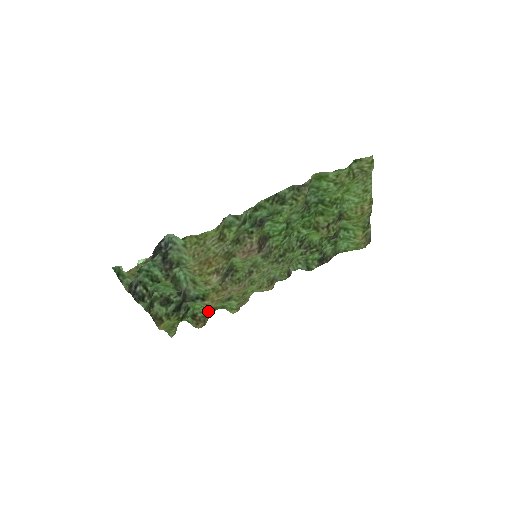
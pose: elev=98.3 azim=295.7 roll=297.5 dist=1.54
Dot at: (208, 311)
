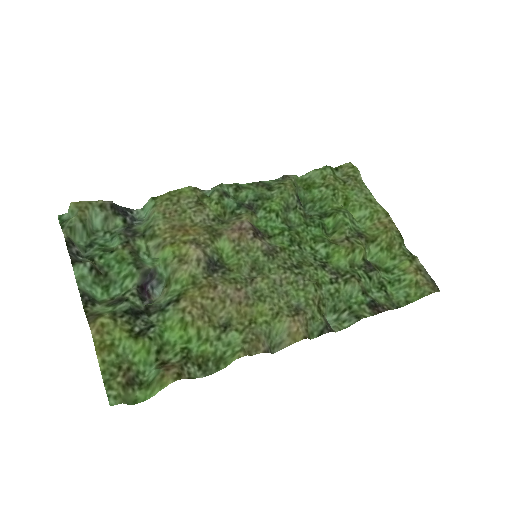
Dot at: (190, 357)
